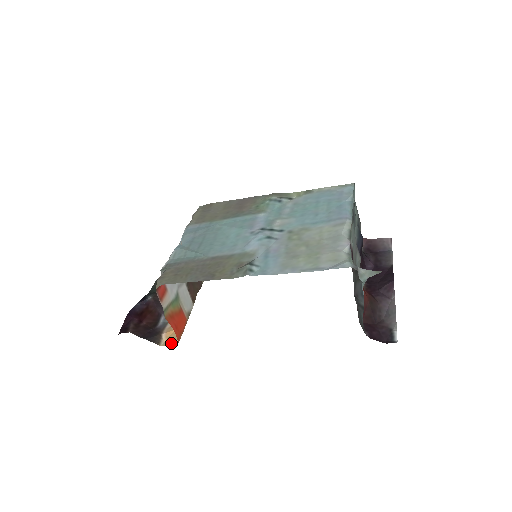
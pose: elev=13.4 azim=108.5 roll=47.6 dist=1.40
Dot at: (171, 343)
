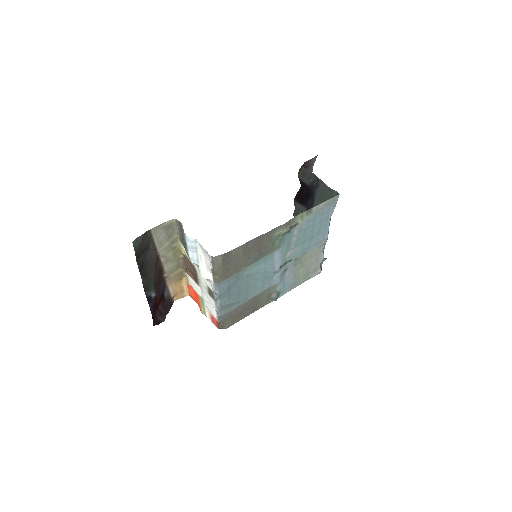
Dot at: (182, 297)
